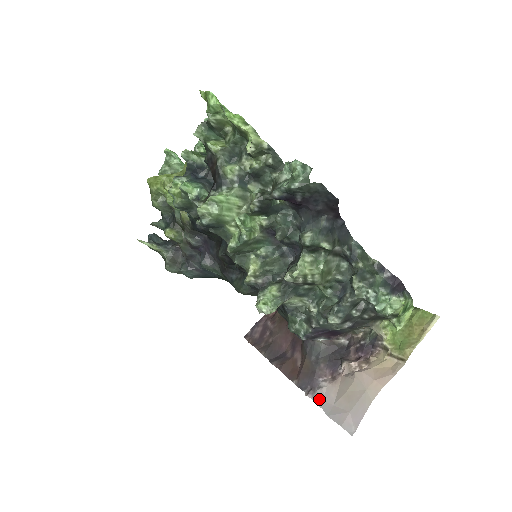
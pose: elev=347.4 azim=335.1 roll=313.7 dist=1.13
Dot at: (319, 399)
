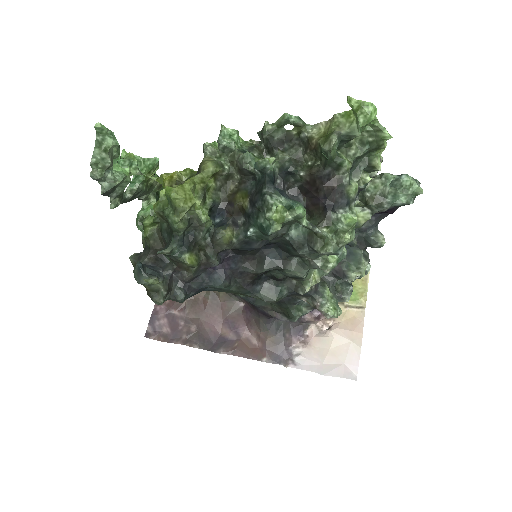
Dot at: (303, 365)
